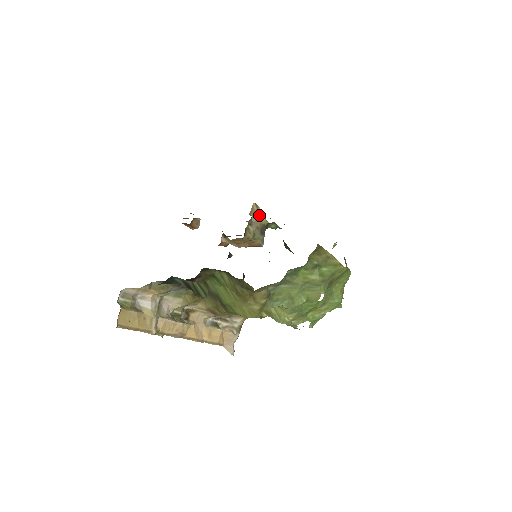
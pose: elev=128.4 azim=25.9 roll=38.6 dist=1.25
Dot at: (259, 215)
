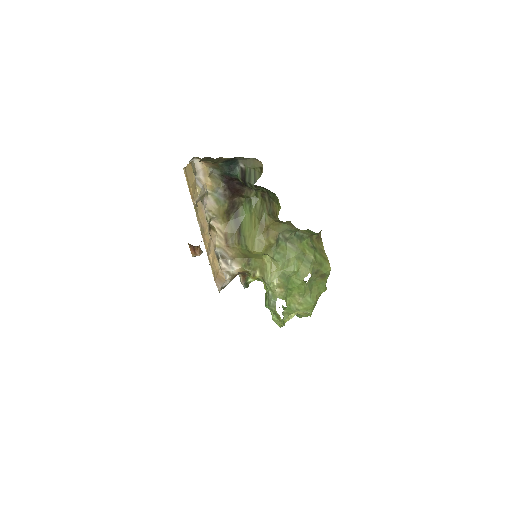
Dot at: occluded
